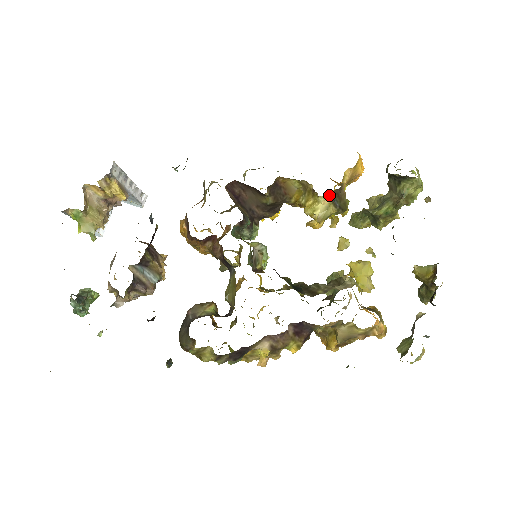
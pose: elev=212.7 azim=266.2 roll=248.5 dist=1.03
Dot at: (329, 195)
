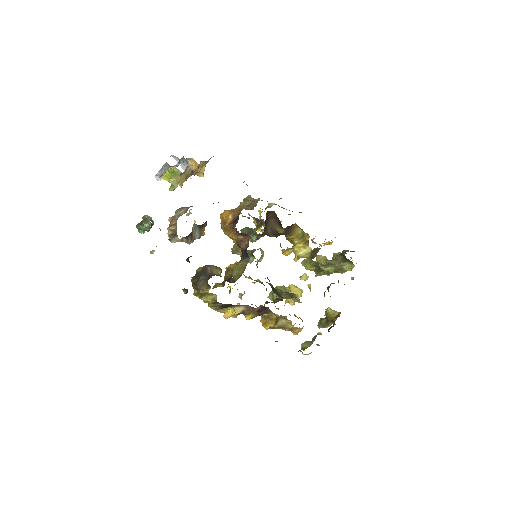
Dot at: (313, 249)
